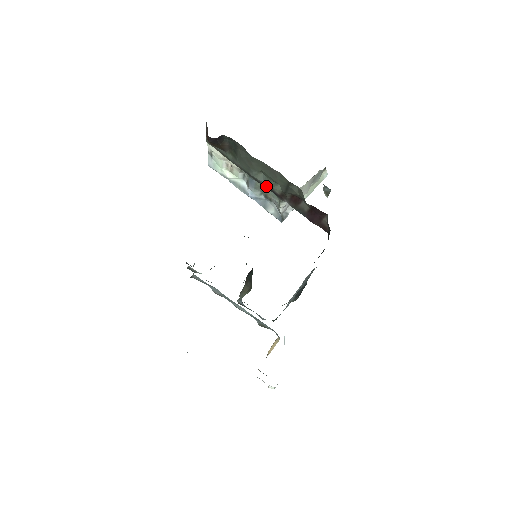
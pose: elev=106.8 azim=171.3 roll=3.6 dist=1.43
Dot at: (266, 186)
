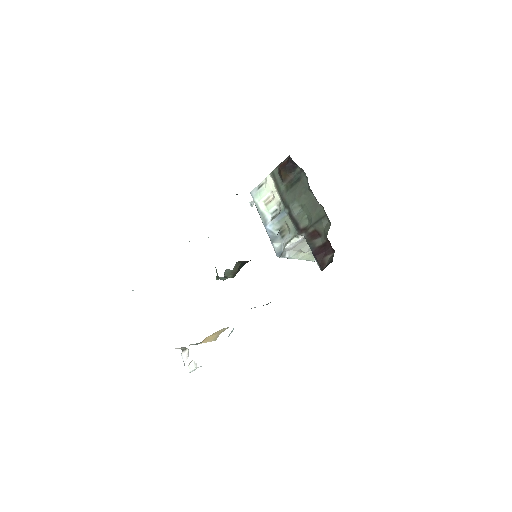
Dot at: (295, 219)
